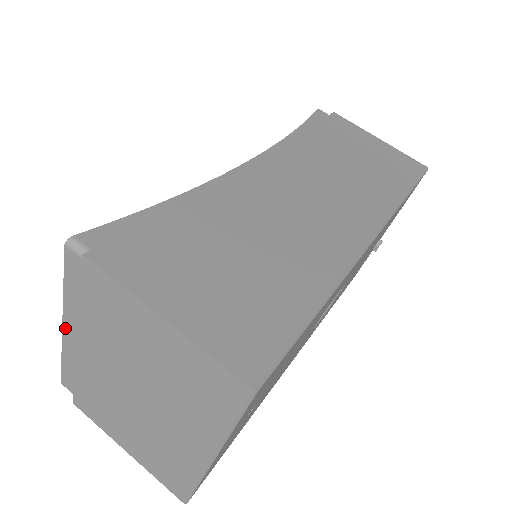
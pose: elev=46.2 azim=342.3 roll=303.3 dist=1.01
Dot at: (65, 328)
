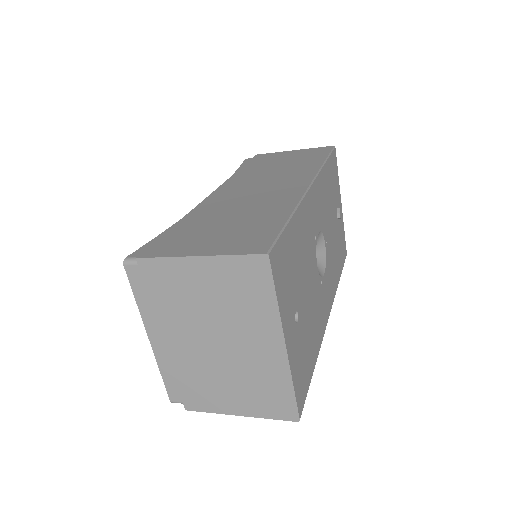
Dot at: (151, 338)
